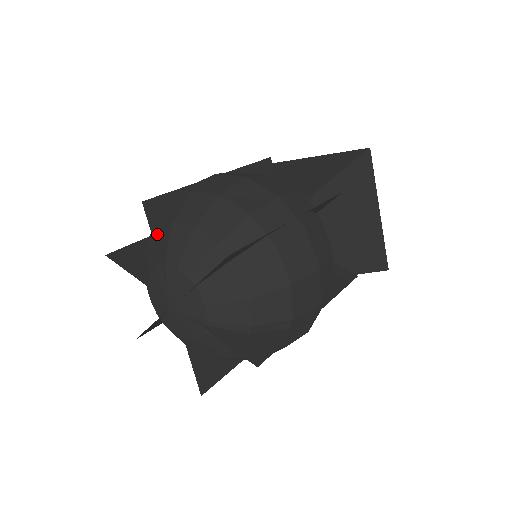
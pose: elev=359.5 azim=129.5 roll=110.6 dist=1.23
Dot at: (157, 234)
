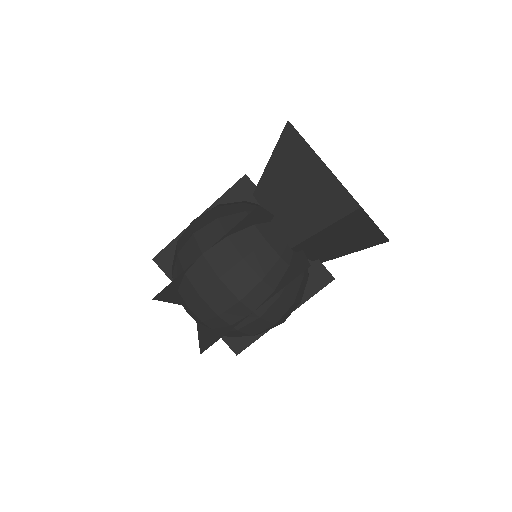
Dot at: (169, 300)
